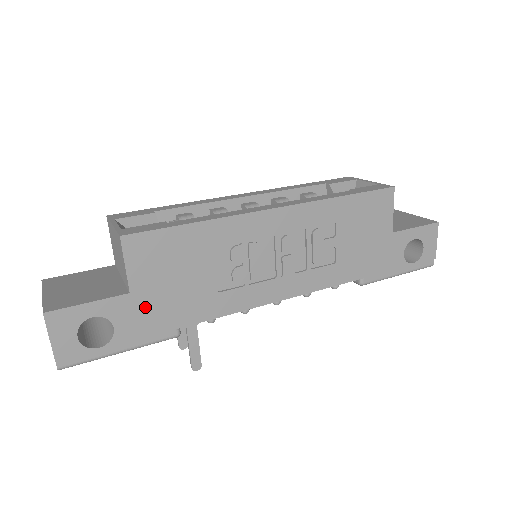
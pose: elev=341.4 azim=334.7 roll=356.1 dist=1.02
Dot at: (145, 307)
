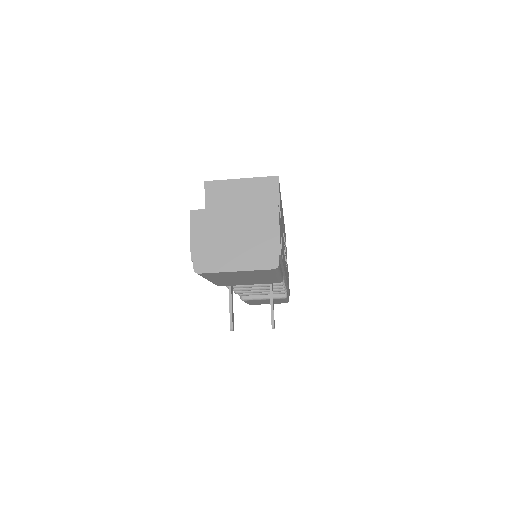
Dot at: (282, 241)
